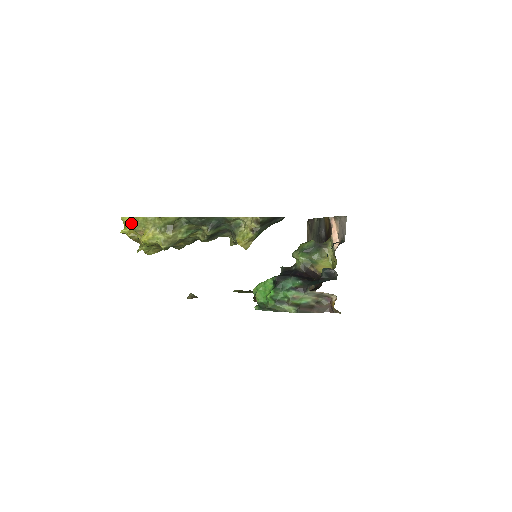
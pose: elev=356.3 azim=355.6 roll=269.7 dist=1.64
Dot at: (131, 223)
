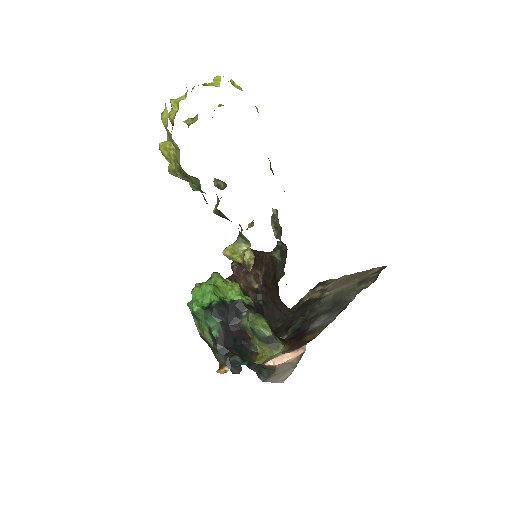
Dot at: (164, 120)
